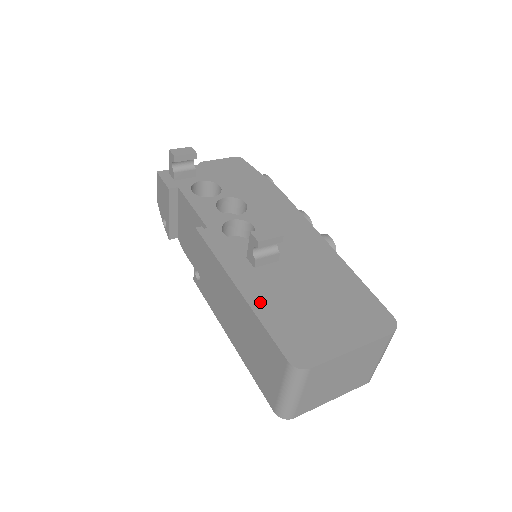
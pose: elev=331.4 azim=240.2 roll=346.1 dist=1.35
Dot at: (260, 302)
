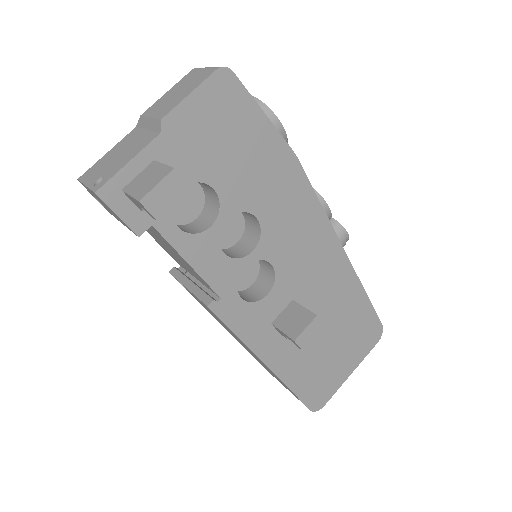
Dot at: (289, 372)
